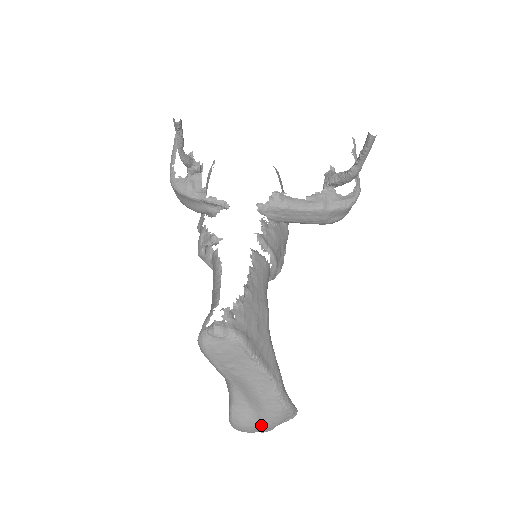
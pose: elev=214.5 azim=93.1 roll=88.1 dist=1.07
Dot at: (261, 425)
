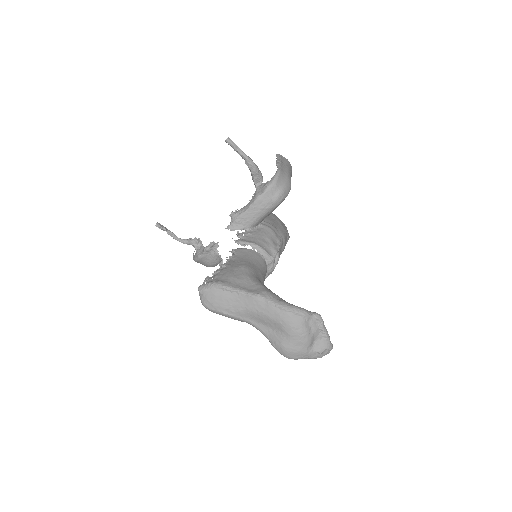
Dot at: (292, 338)
